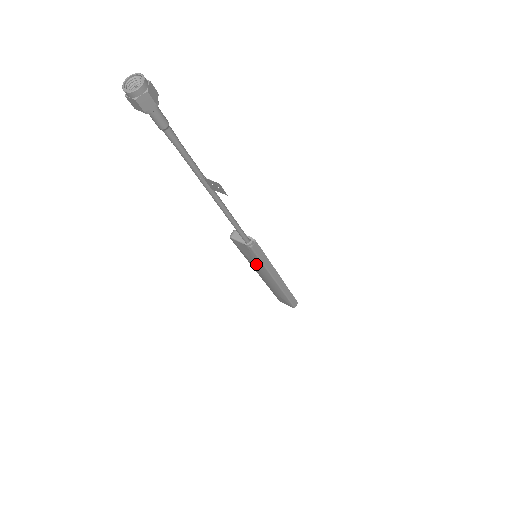
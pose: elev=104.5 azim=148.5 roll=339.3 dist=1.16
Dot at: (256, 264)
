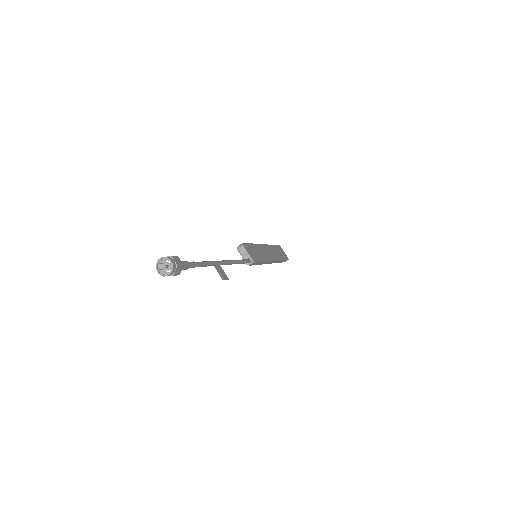
Dot at: occluded
